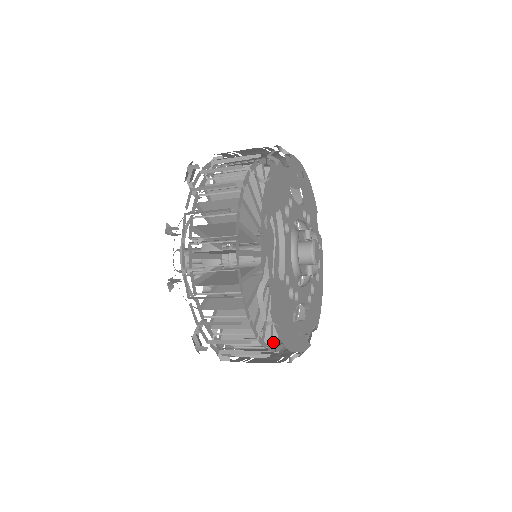
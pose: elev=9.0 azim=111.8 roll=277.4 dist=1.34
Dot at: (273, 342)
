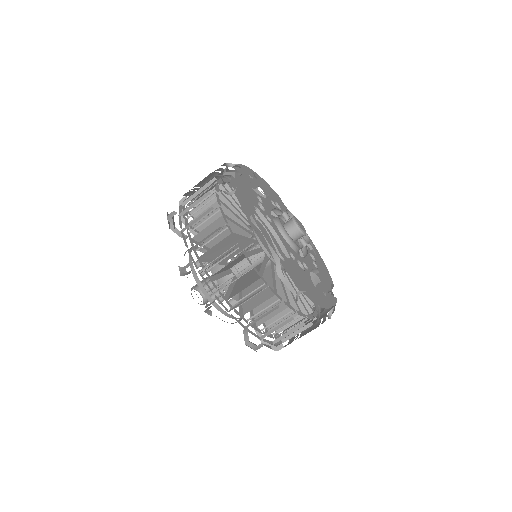
Dot at: occluded
